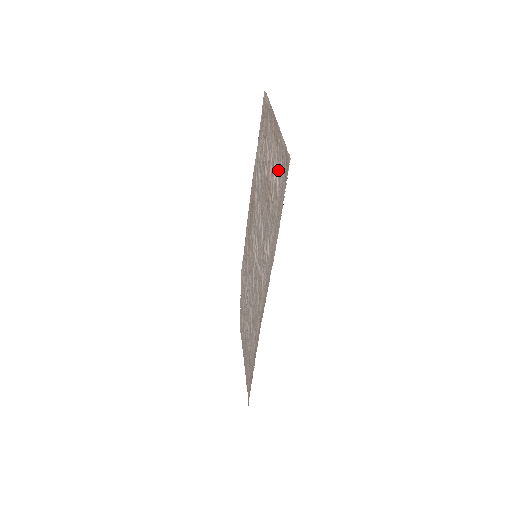
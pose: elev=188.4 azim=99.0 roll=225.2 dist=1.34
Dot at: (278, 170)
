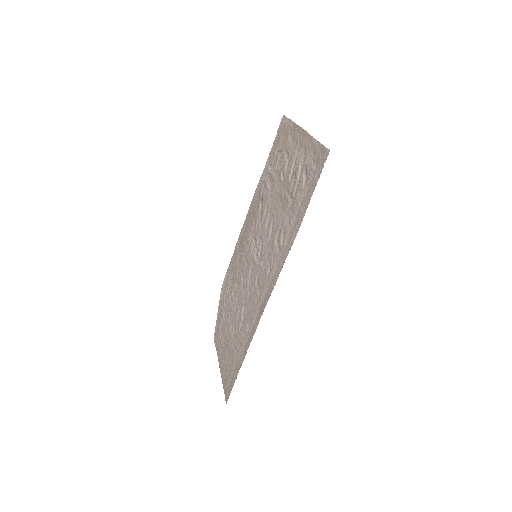
Dot at: (307, 167)
